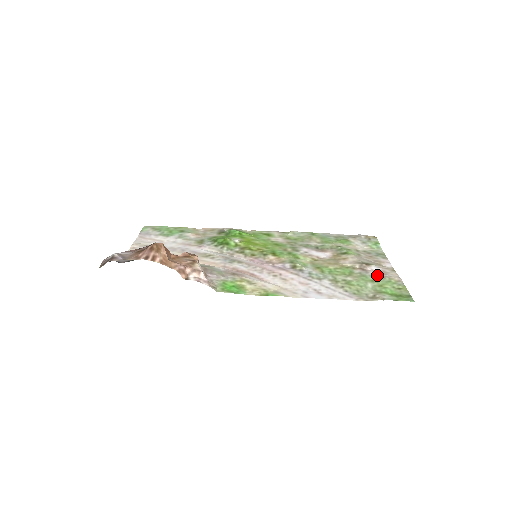
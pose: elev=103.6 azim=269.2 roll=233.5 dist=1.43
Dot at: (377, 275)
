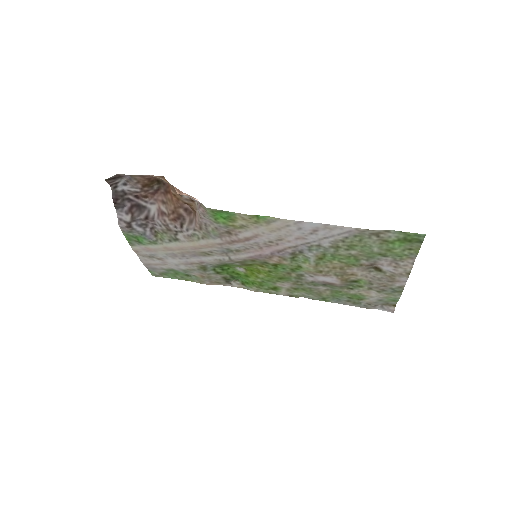
Dot at: (387, 260)
